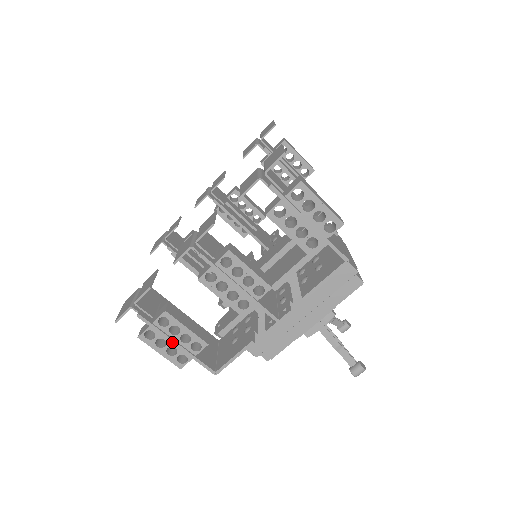
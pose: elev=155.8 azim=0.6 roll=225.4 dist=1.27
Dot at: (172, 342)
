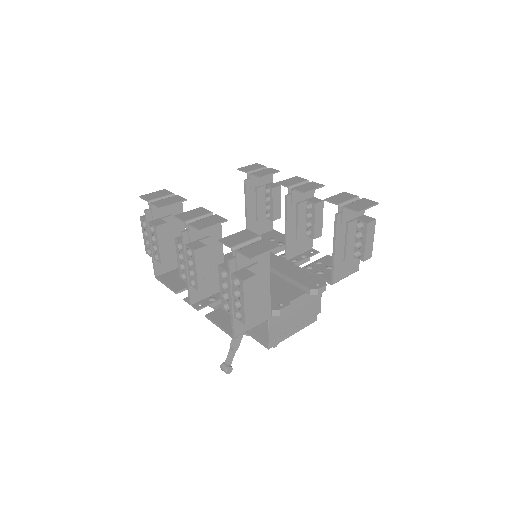
Dot at: (149, 240)
